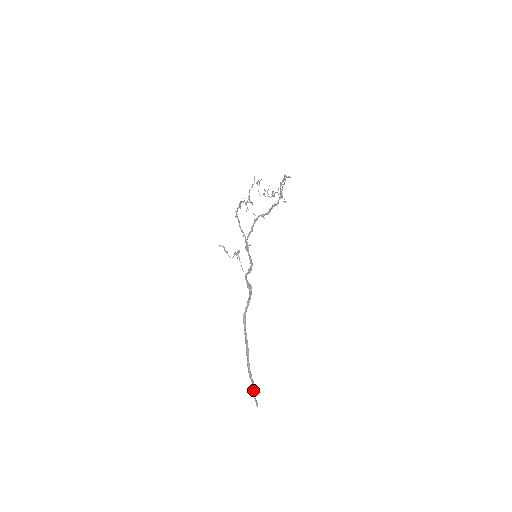
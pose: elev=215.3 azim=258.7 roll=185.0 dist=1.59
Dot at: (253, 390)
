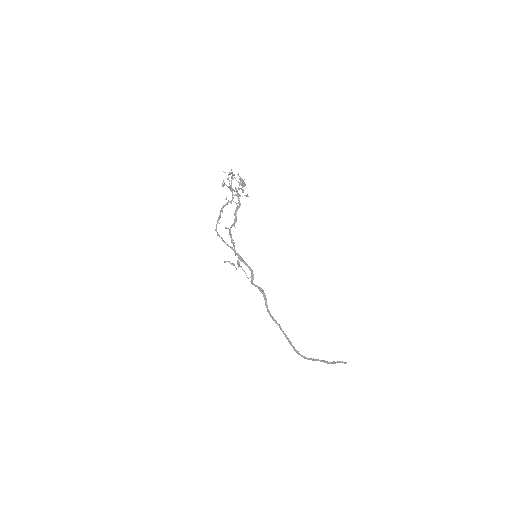
Dot at: occluded
